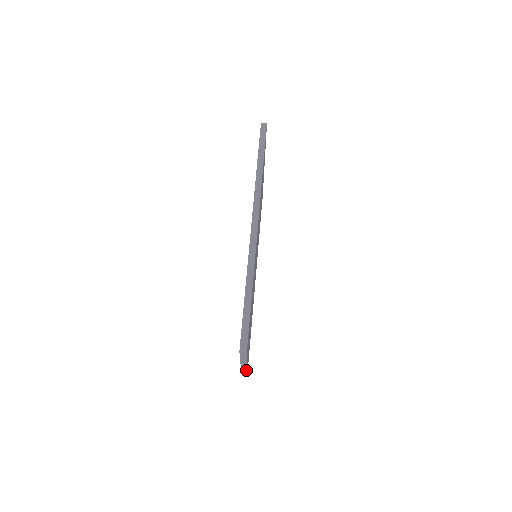
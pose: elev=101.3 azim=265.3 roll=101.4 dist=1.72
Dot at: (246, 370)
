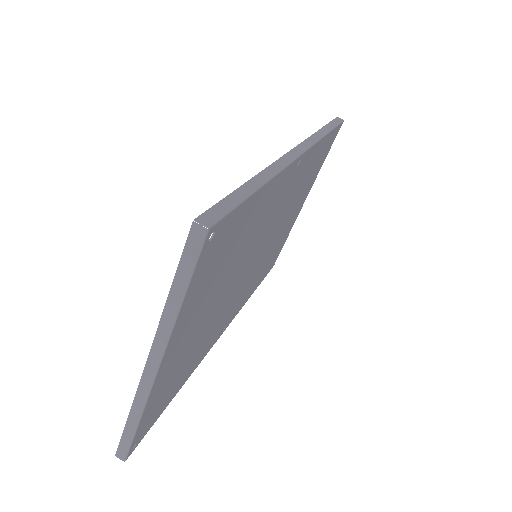
Dot at: (142, 407)
